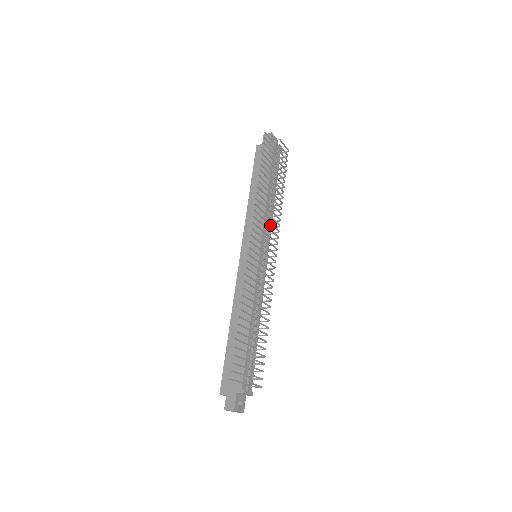
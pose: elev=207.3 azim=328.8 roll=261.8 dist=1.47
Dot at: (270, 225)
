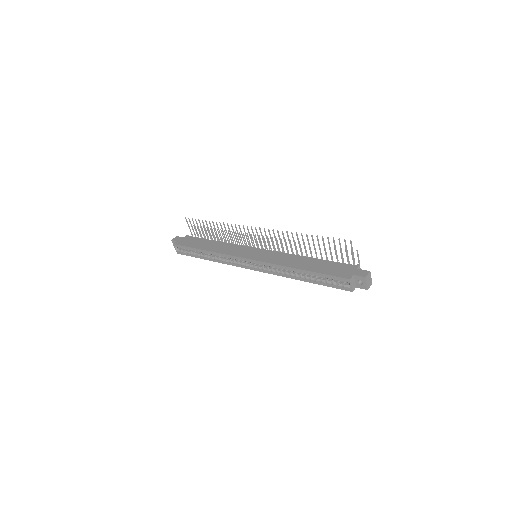
Dot at: occluded
